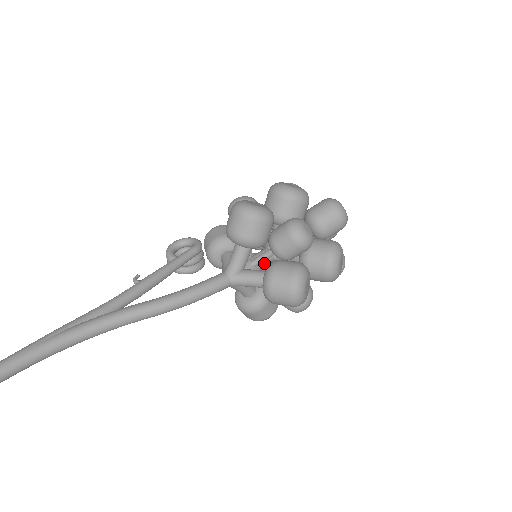
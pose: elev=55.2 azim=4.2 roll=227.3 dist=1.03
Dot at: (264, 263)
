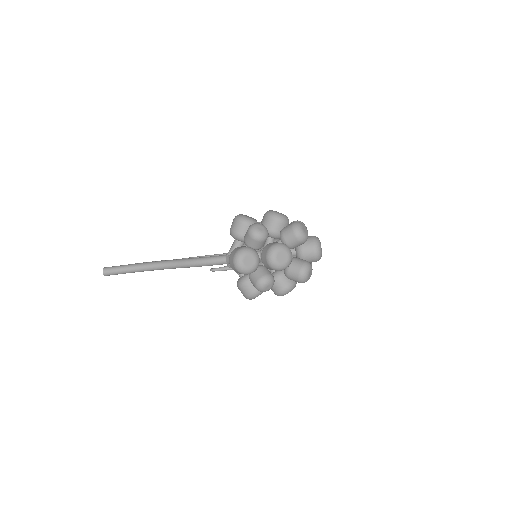
Dot at: occluded
